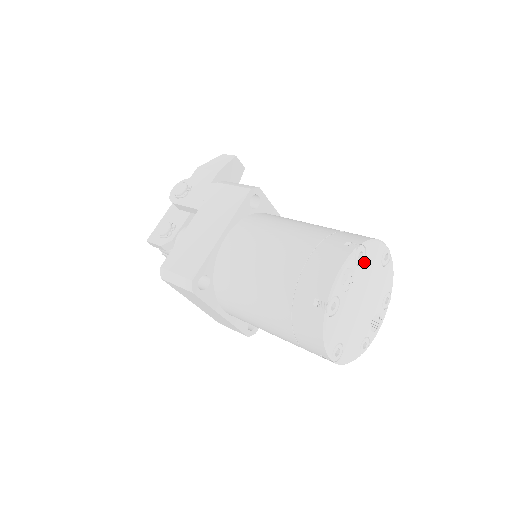
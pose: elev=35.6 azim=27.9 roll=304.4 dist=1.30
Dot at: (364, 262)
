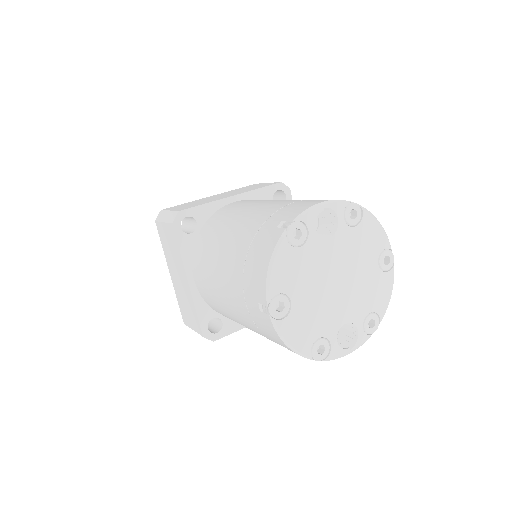
Dot at: (355, 229)
